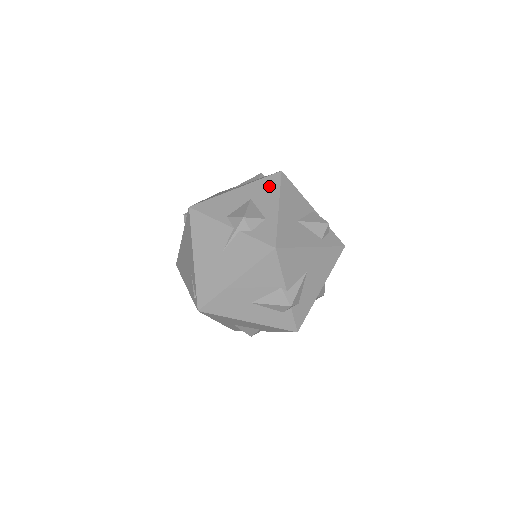
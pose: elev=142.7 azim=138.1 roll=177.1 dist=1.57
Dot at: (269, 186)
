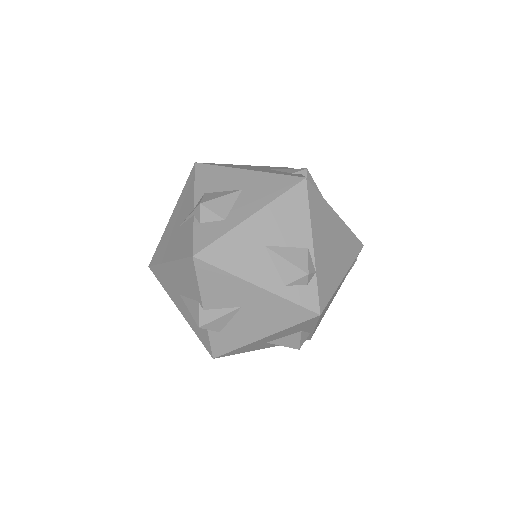
Dot at: (273, 187)
